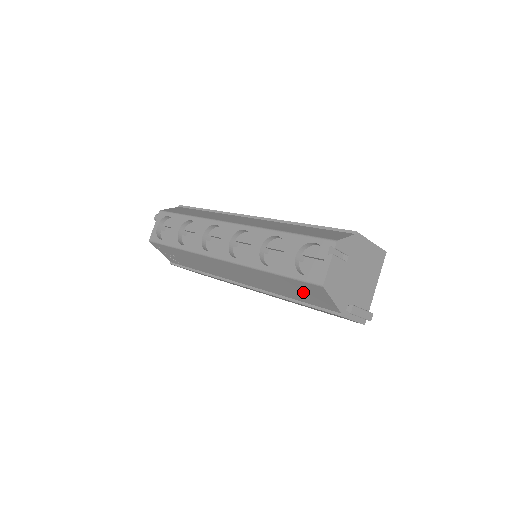
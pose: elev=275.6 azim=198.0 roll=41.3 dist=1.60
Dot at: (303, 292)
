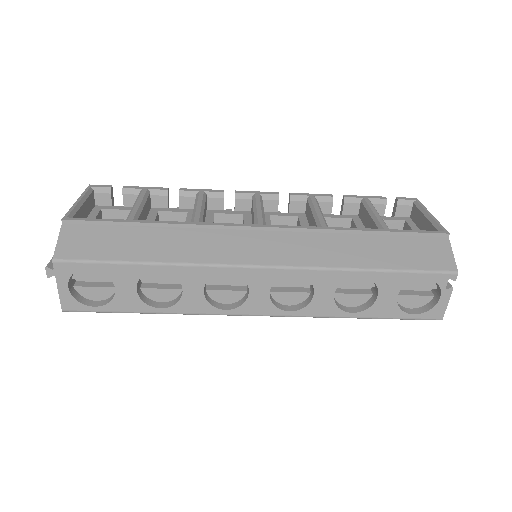
Dot at: occluded
